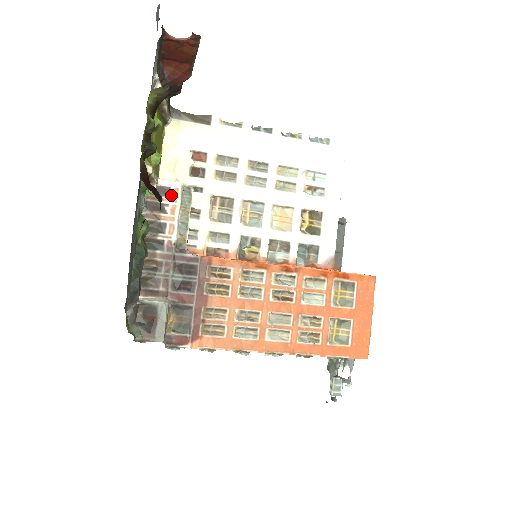
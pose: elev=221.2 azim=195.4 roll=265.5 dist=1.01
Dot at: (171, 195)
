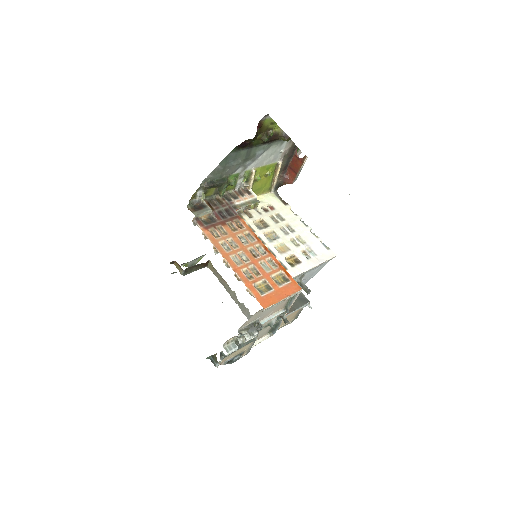
Dot at: (250, 196)
